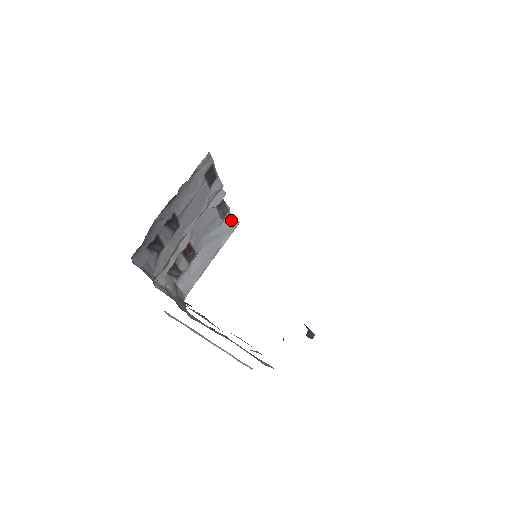
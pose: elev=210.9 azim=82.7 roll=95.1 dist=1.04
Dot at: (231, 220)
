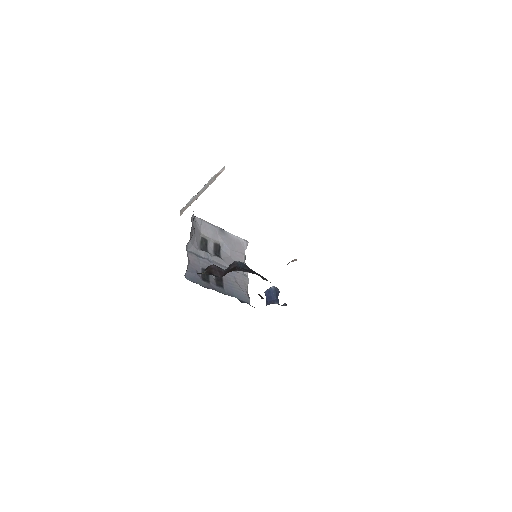
Dot at: occluded
